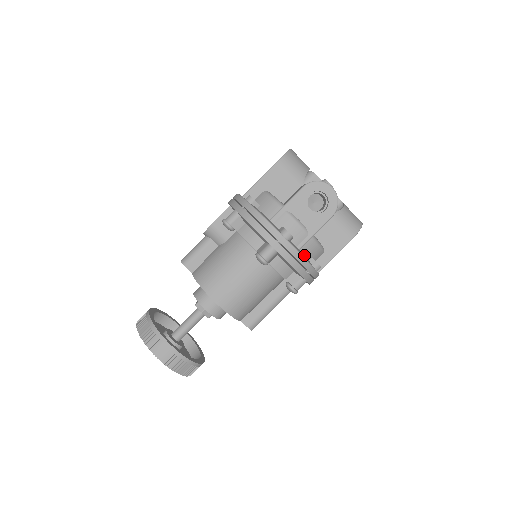
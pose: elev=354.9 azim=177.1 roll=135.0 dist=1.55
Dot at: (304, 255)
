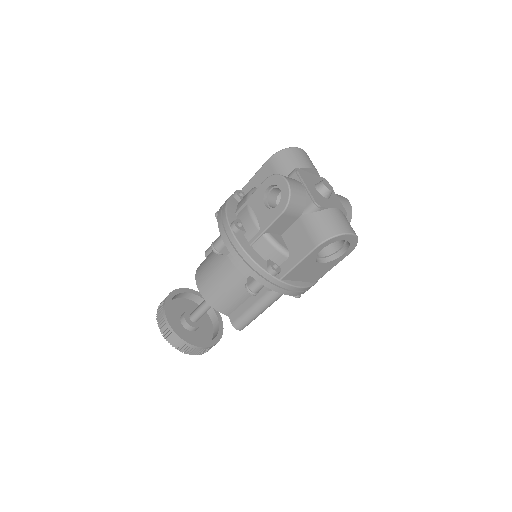
Dot at: (258, 253)
